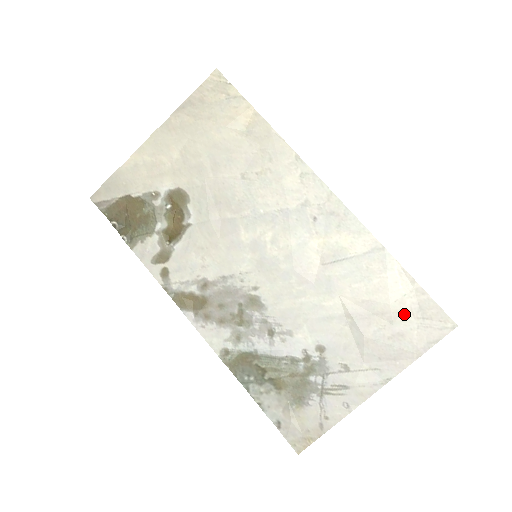
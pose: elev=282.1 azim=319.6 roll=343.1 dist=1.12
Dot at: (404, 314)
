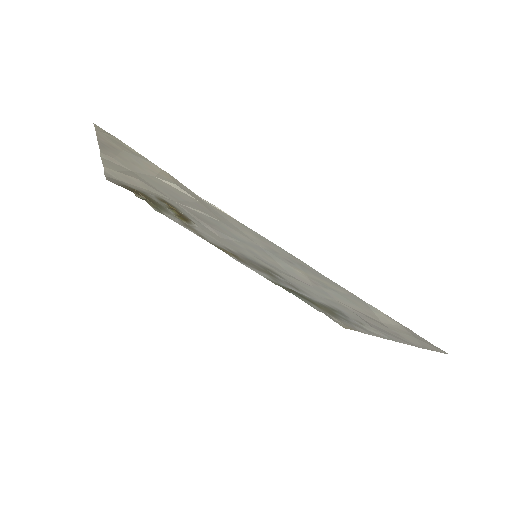
Dot at: (397, 330)
